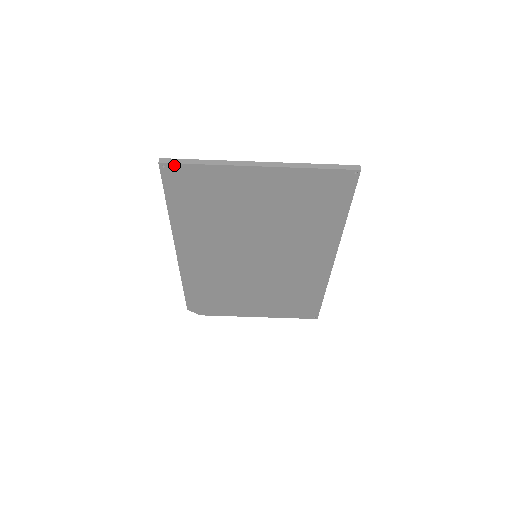
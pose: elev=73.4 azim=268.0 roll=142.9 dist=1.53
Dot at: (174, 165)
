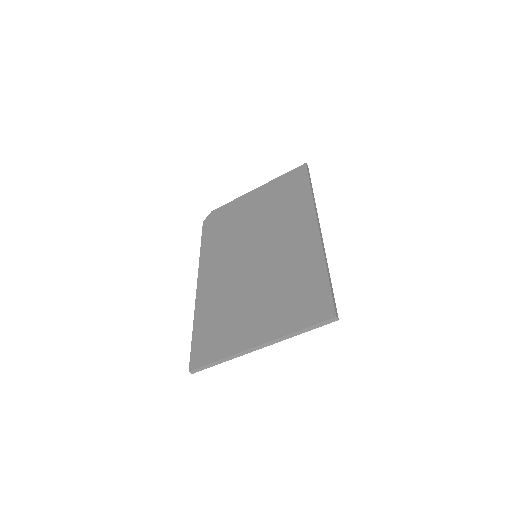
Dot at: (202, 369)
